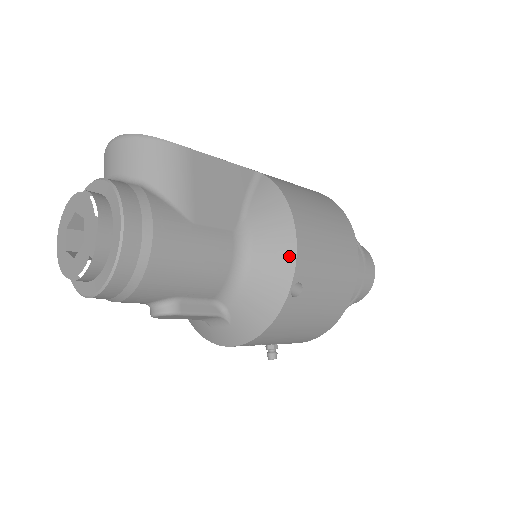
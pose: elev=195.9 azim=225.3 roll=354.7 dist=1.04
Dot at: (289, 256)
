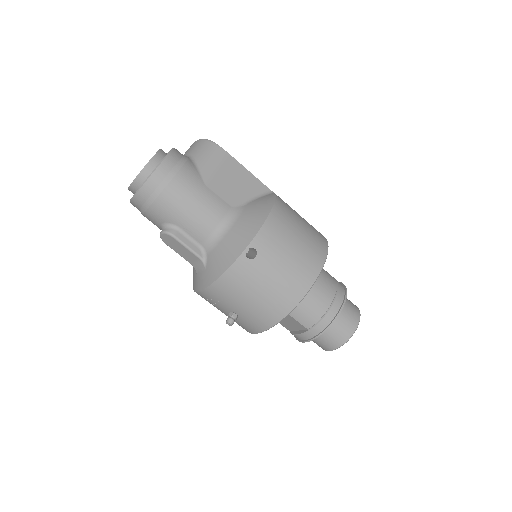
Dot at: (255, 229)
